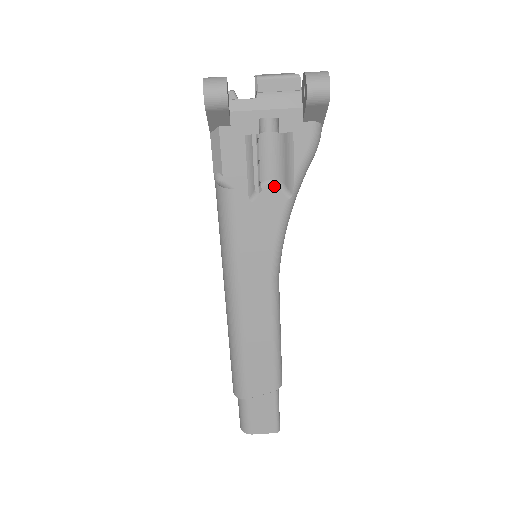
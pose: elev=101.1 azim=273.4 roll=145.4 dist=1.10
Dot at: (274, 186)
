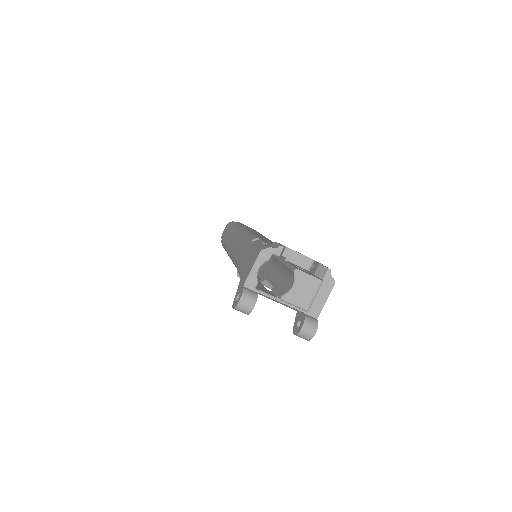
Dot at: occluded
